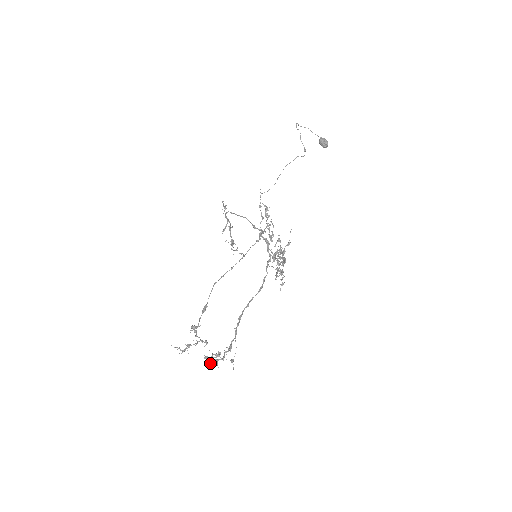
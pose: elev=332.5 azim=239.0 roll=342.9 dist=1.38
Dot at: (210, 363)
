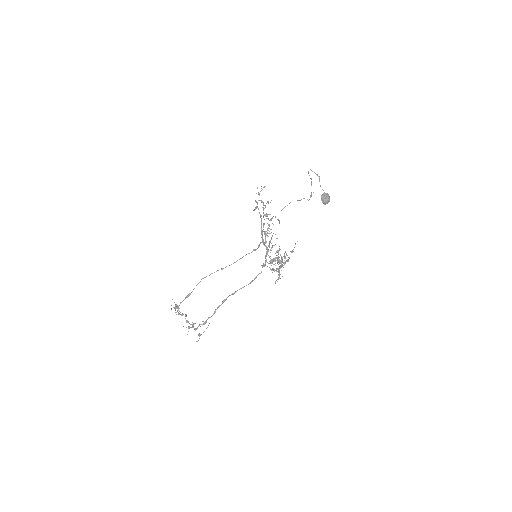
Dot at: (193, 323)
